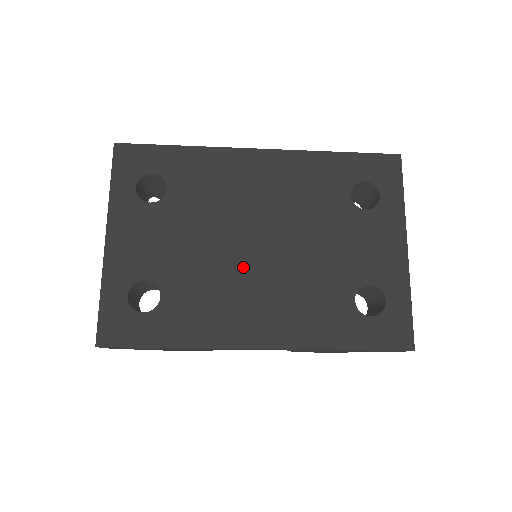
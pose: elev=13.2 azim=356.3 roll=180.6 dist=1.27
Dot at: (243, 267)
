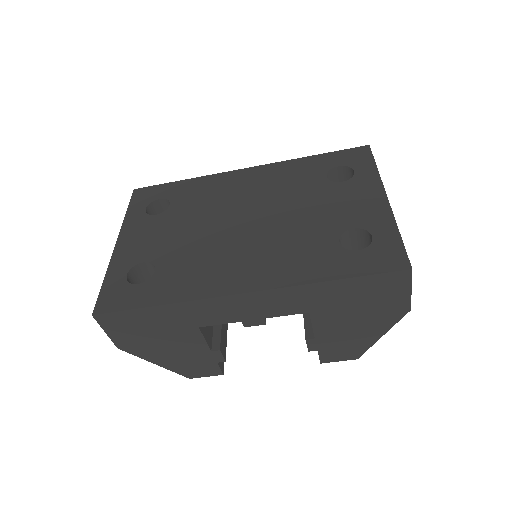
Dot at: (230, 238)
